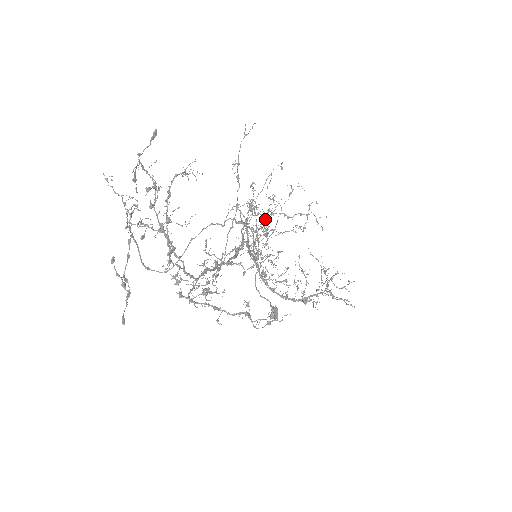
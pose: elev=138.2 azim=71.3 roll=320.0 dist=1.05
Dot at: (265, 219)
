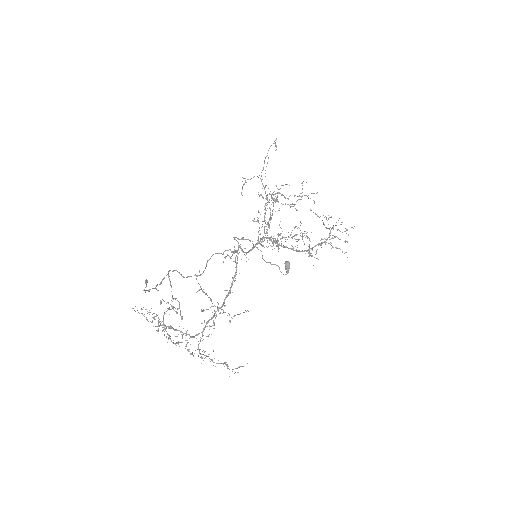
Dot at: (265, 208)
